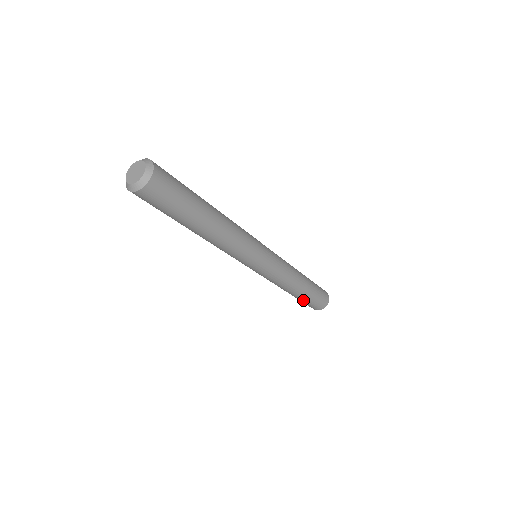
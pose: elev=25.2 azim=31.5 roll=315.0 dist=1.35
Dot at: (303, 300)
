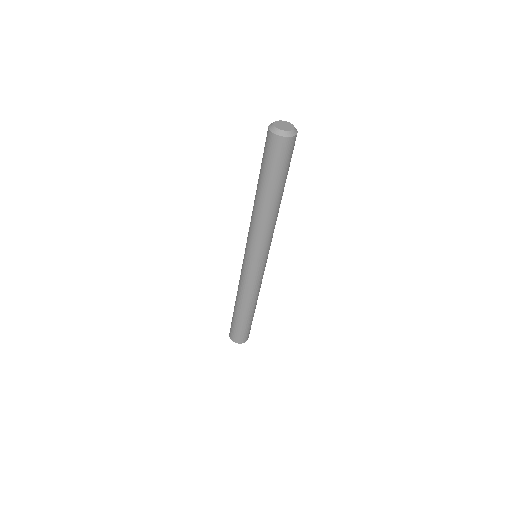
Dot at: (241, 323)
